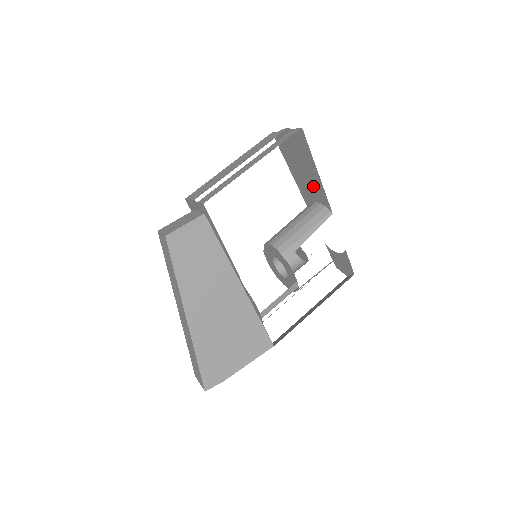
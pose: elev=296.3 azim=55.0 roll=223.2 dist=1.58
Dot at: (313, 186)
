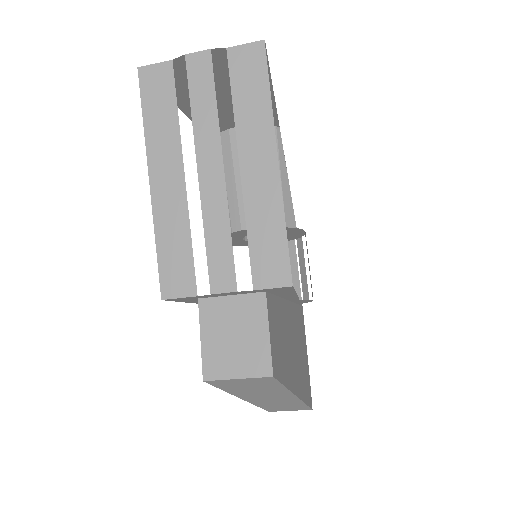
Dot at: occluded
